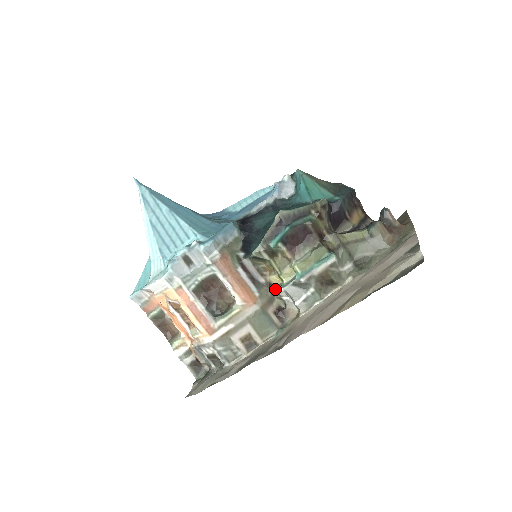
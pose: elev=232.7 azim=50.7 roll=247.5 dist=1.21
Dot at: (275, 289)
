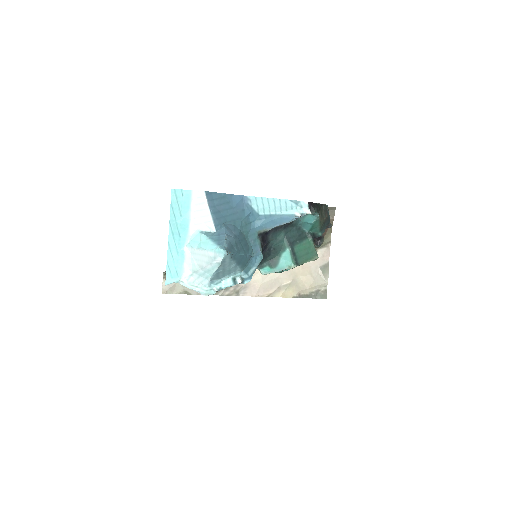
Dot at: occluded
